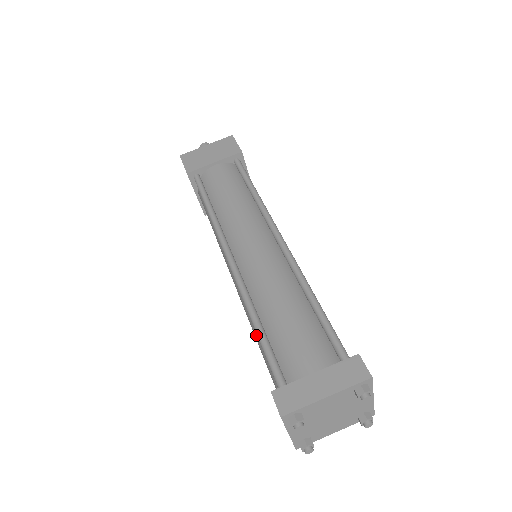
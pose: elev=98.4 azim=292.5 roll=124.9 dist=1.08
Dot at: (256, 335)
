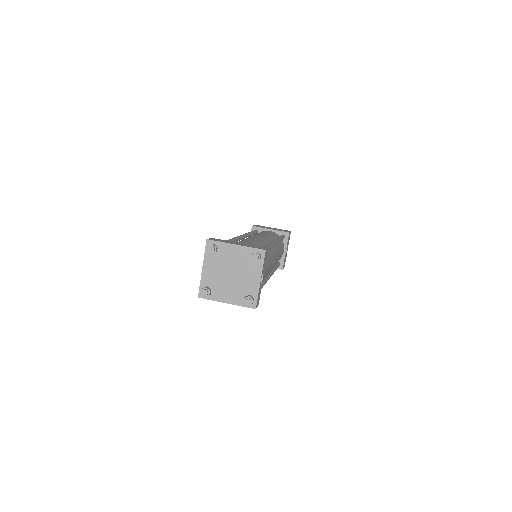
Dot at: occluded
